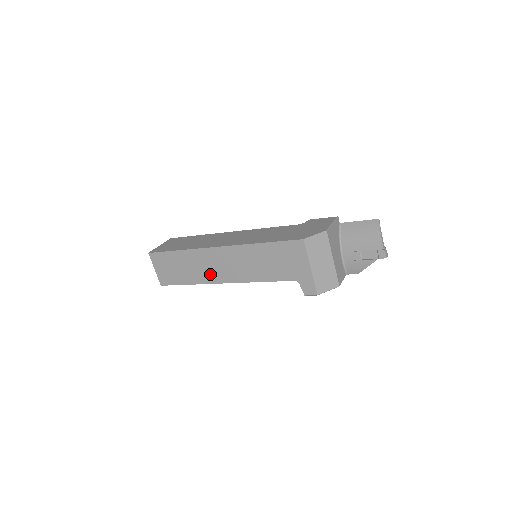
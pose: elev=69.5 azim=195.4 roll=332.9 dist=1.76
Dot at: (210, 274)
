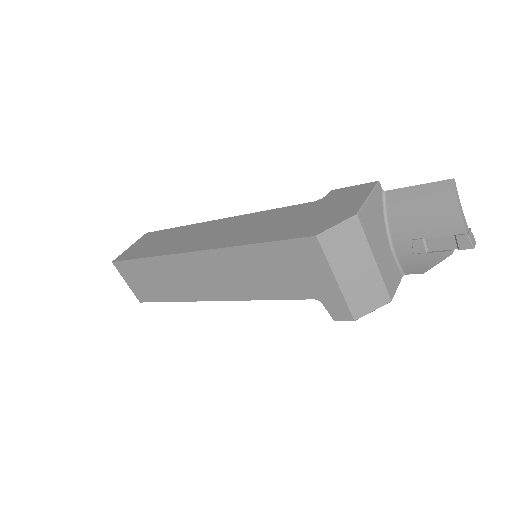
Dot at: (193, 289)
